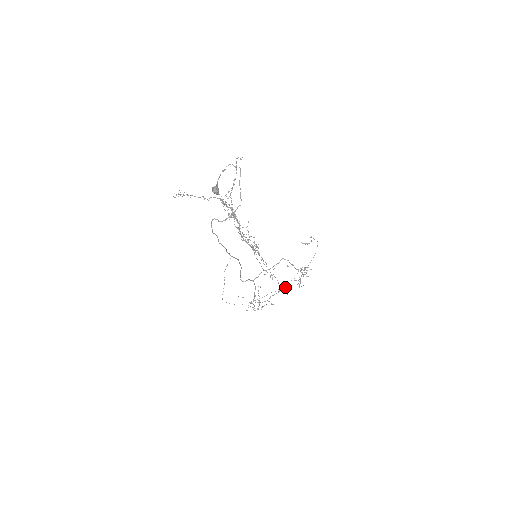
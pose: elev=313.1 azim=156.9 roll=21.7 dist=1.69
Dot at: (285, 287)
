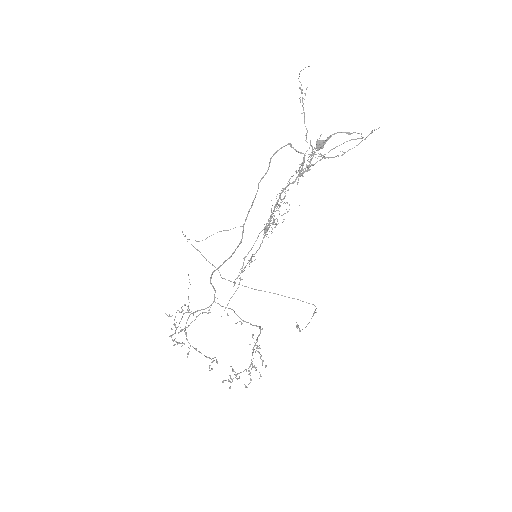
Dot at: occluded
